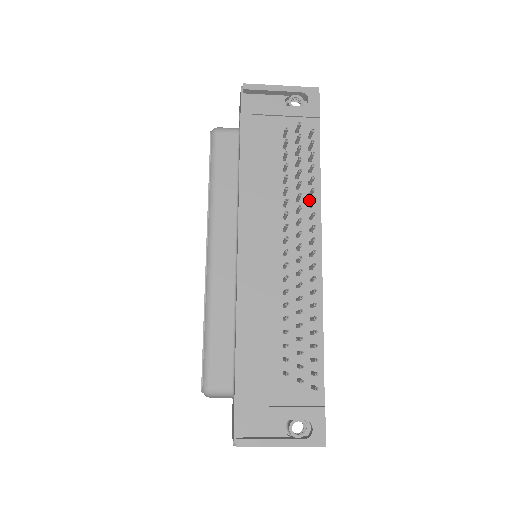
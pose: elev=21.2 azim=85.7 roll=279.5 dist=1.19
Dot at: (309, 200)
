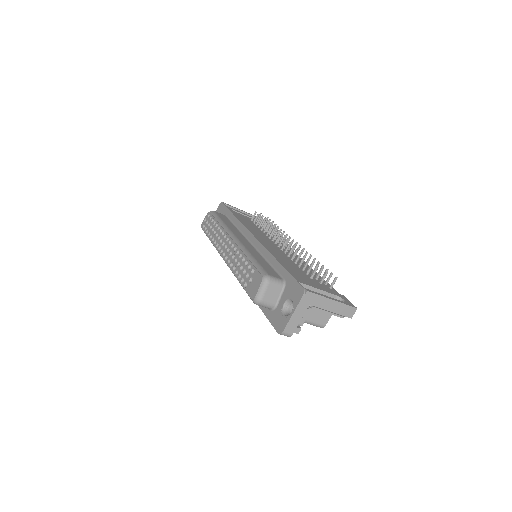
Dot at: occluded
